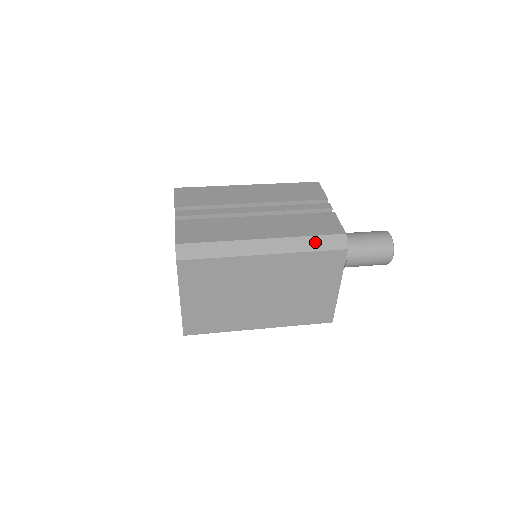
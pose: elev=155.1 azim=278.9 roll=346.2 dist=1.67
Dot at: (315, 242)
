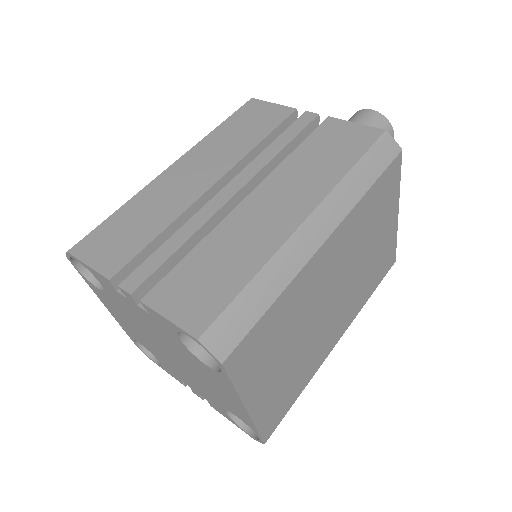
Dot at: (365, 170)
